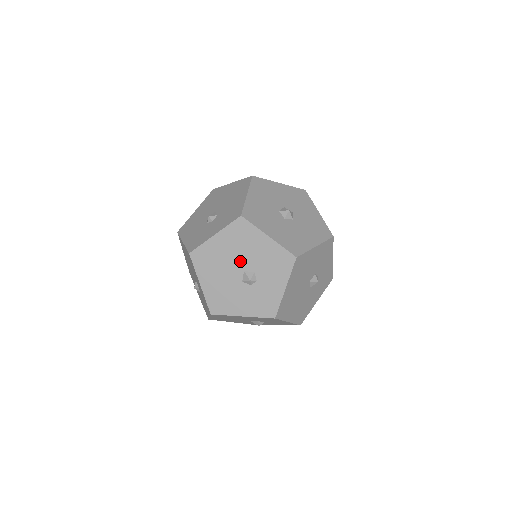
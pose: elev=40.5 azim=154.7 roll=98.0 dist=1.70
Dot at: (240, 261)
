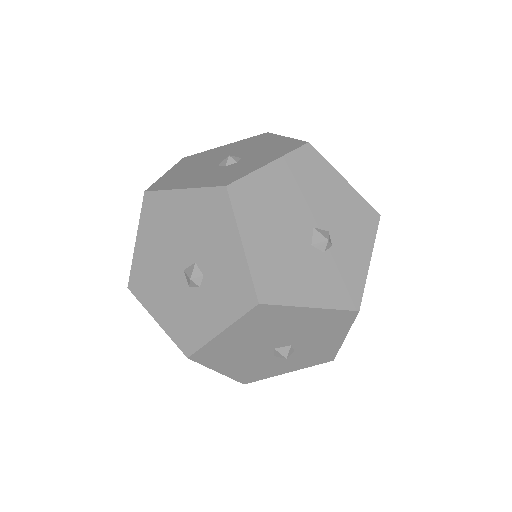
Dot at: (233, 154)
